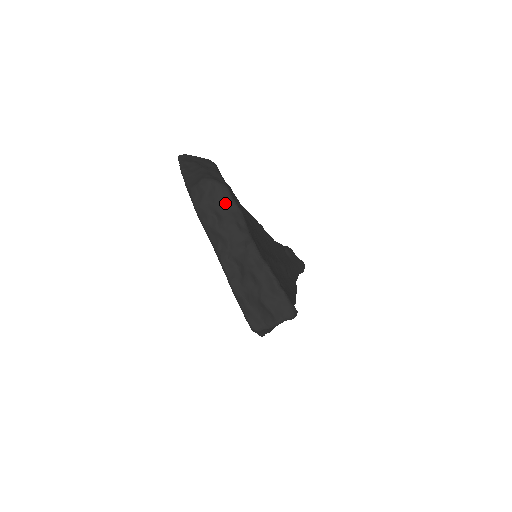
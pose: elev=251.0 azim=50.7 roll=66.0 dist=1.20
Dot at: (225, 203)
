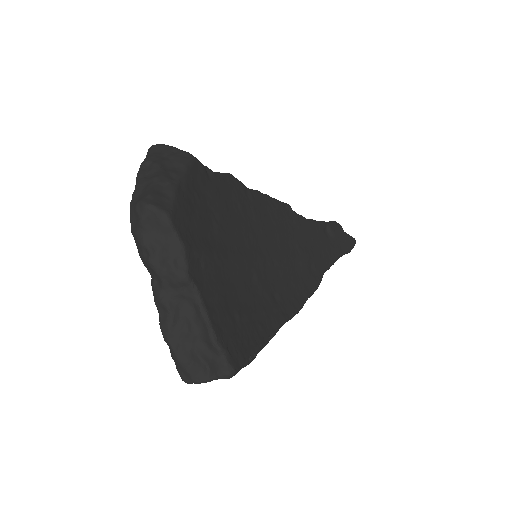
Dot at: (164, 233)
